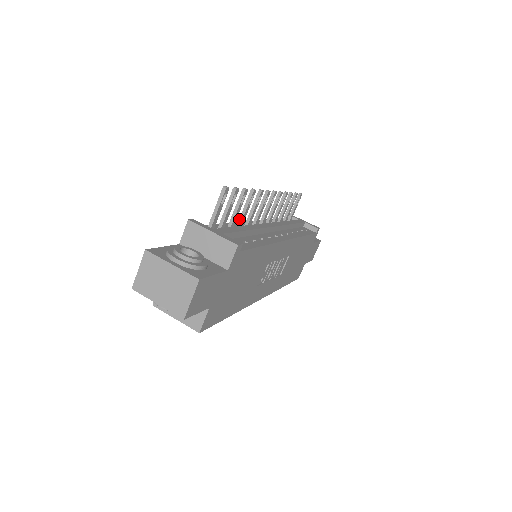
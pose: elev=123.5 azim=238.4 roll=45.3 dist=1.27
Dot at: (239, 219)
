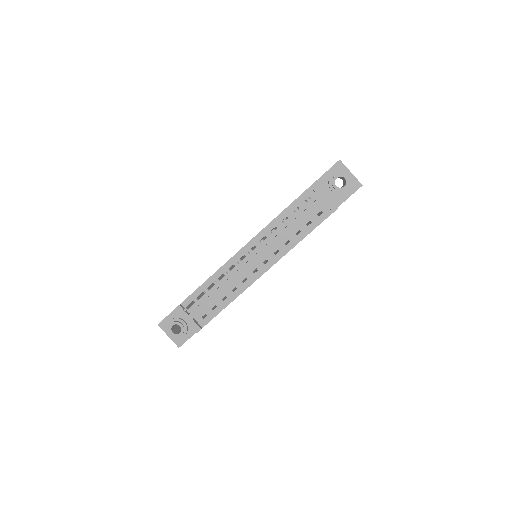
Dot at: occluded
